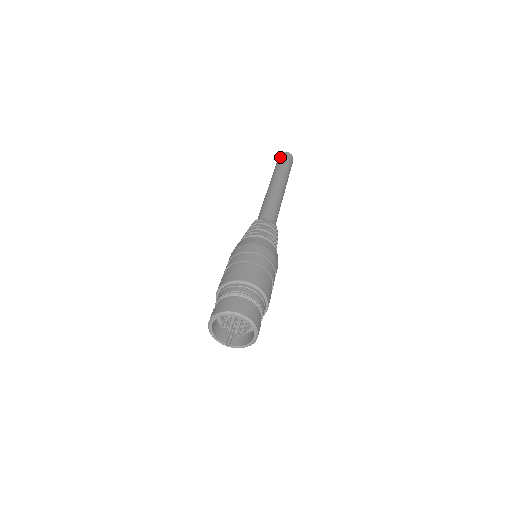
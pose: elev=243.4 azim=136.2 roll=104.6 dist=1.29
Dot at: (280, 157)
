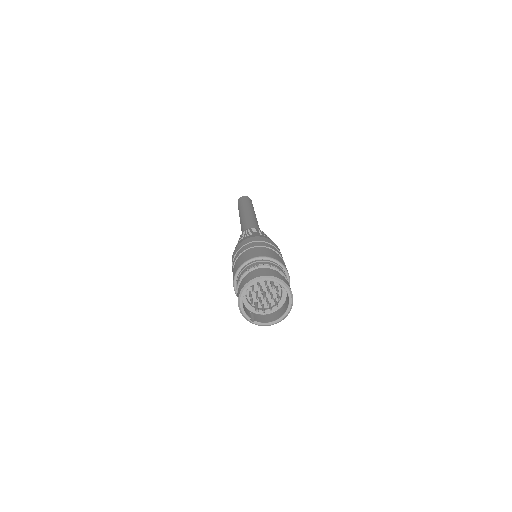
Dot at: (243, 198)
